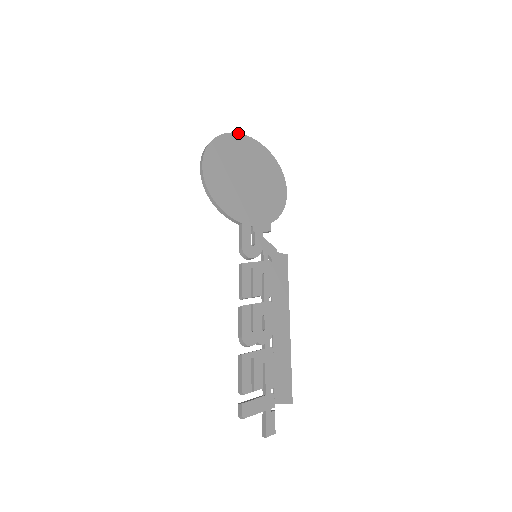
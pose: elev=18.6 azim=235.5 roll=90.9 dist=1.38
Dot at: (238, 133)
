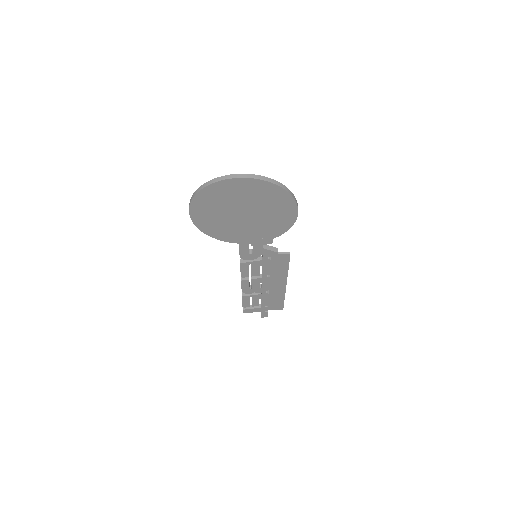
Dot at: (229, 179)
